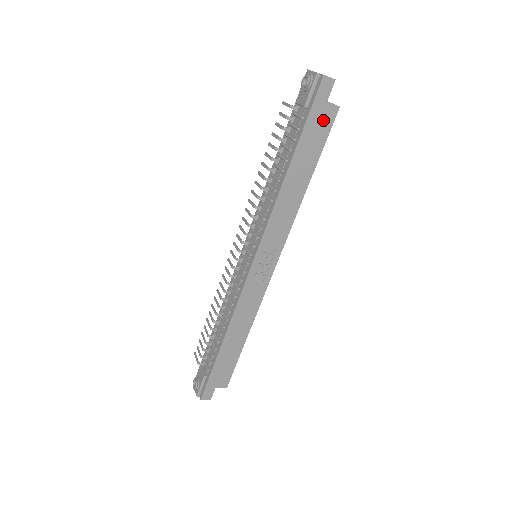
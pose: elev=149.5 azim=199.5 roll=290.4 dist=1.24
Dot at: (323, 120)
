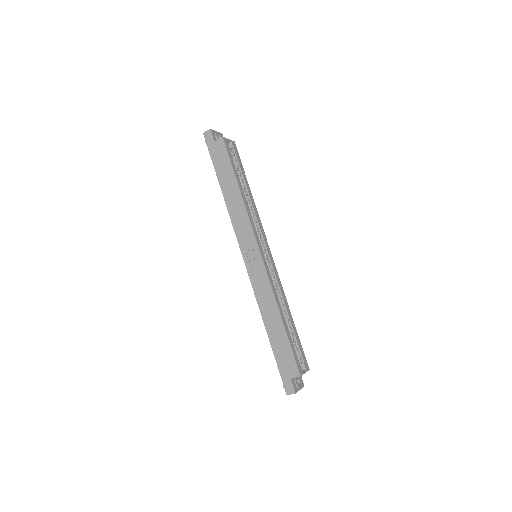
Dot at: (220, 151)
